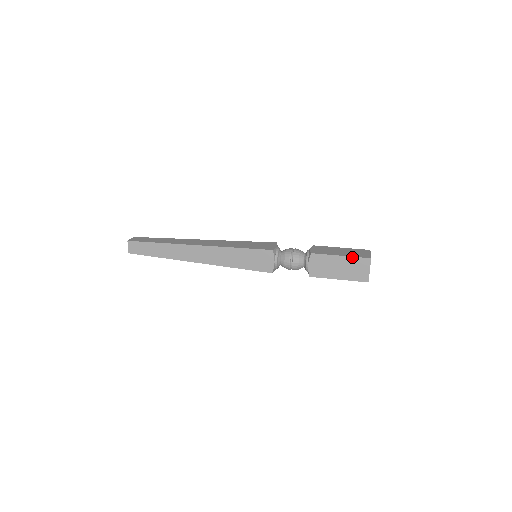
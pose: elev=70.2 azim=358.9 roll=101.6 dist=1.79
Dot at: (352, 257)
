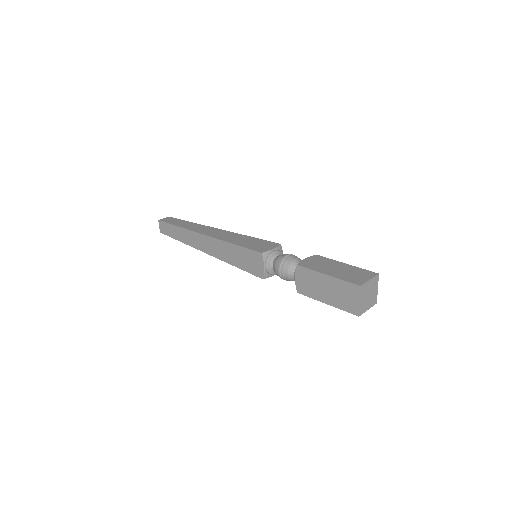
Dot at: (339, 279)
